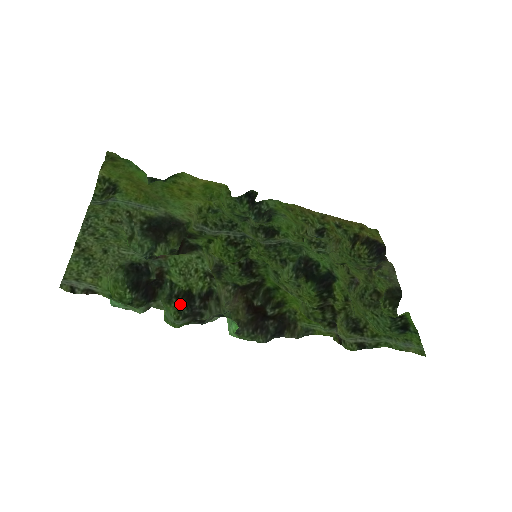
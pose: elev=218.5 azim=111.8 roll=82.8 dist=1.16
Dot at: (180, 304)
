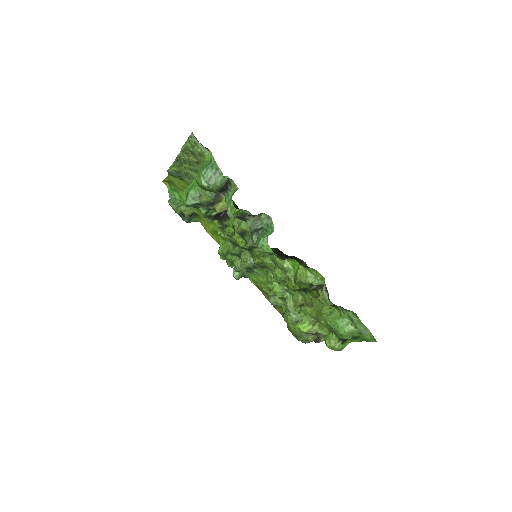
Dot at: occluded
